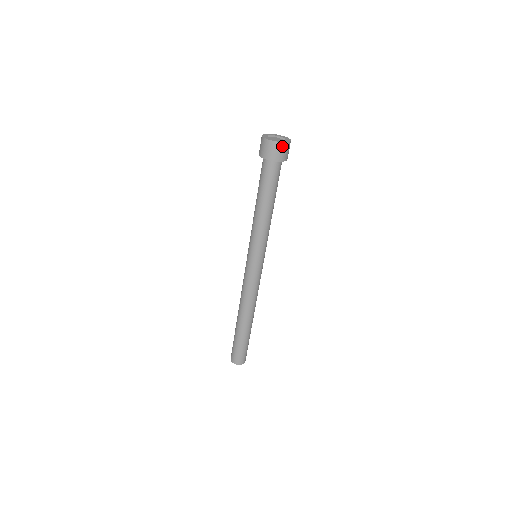
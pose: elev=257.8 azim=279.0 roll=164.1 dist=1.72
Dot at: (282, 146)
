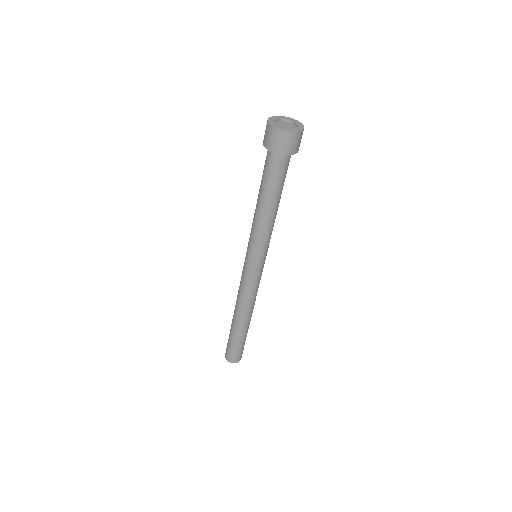
Dot at: (281, 135)
